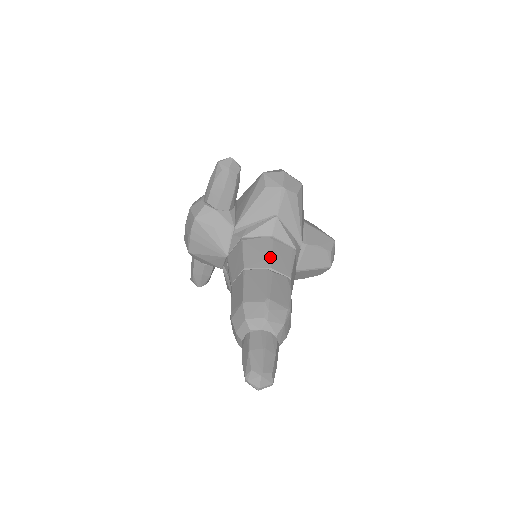
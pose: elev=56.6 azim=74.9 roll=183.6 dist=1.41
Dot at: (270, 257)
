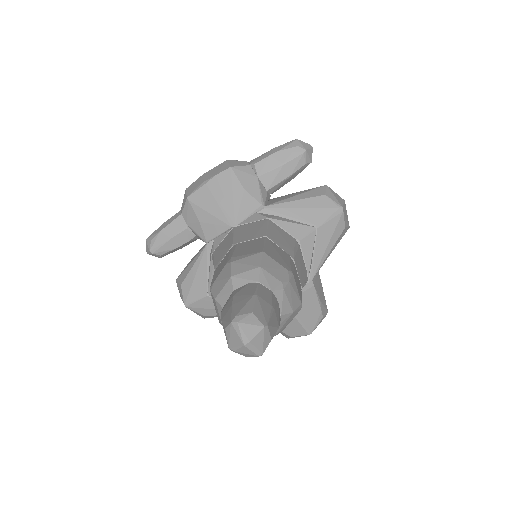
Dot at: (295, 251)
